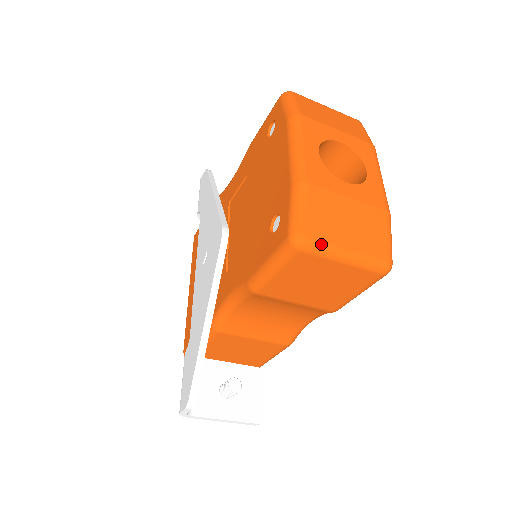
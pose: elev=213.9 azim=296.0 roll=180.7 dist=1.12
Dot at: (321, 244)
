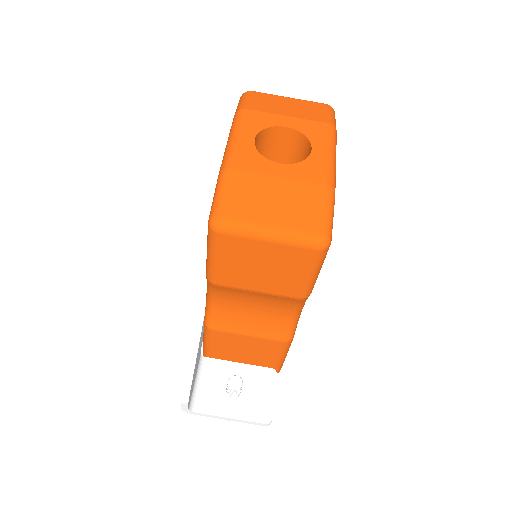
Dot at: (238, 224)
